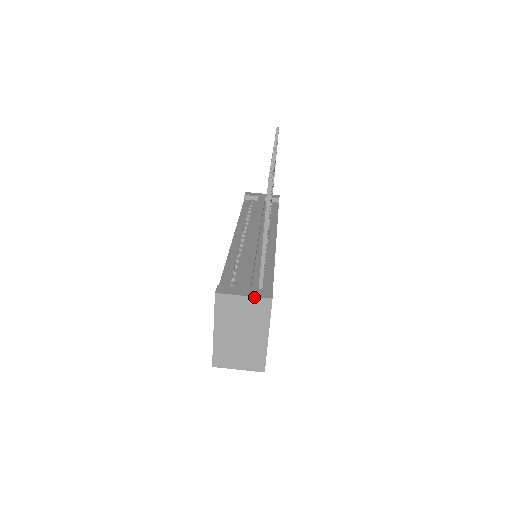
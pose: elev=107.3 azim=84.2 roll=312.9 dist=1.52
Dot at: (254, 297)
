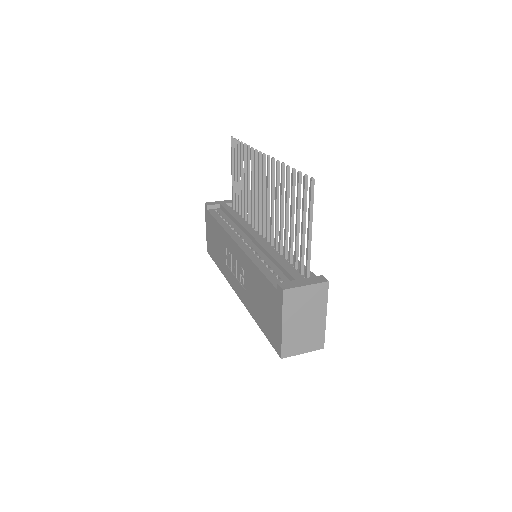
Dot at: (315, 284)
